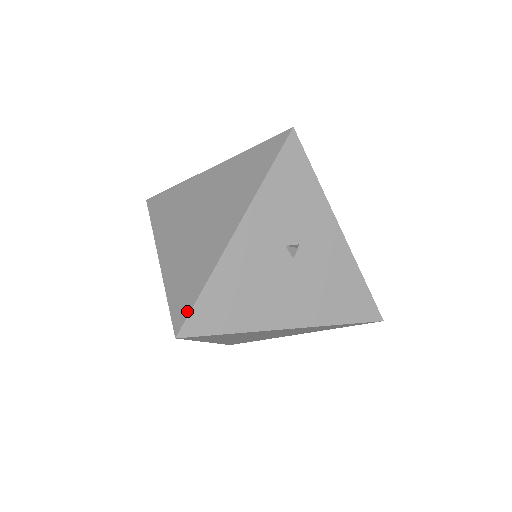
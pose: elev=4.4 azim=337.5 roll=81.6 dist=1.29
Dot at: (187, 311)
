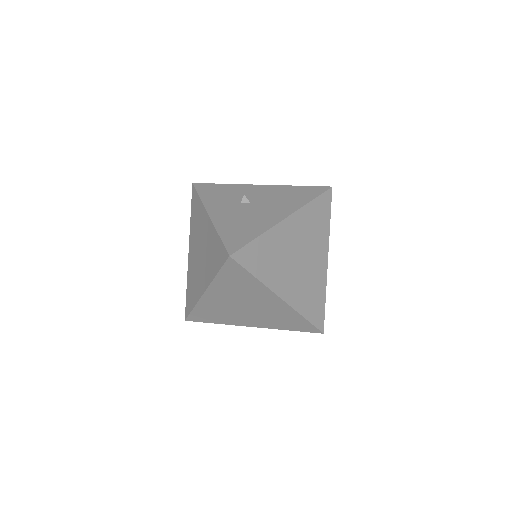
Dot at: (223, 248)
